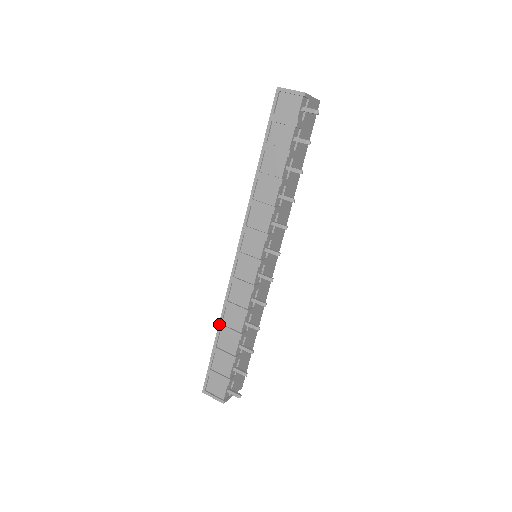
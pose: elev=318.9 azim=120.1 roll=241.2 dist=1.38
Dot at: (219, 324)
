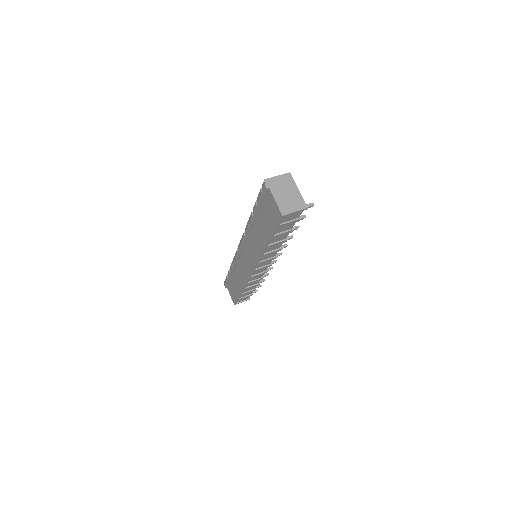
Dot at: (243, 290)
